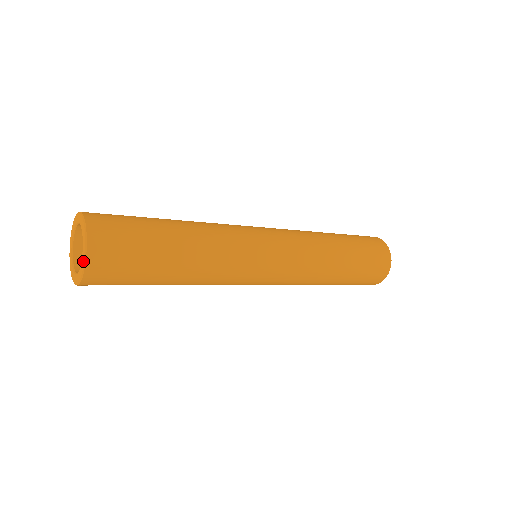
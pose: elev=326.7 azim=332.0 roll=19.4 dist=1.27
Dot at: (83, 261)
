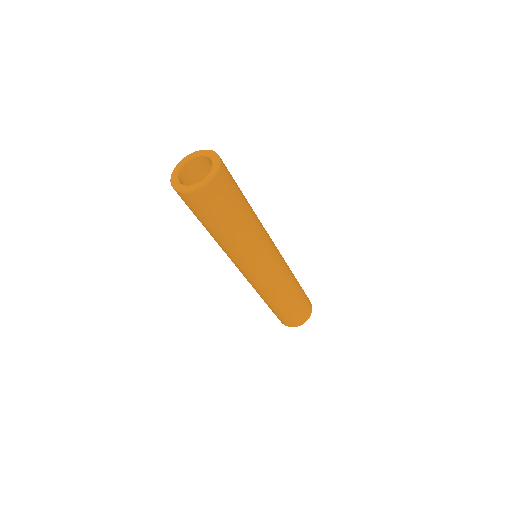
Dot at: (184, 190)
